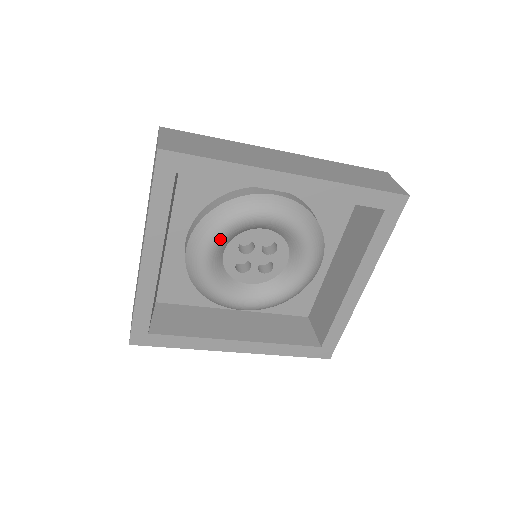
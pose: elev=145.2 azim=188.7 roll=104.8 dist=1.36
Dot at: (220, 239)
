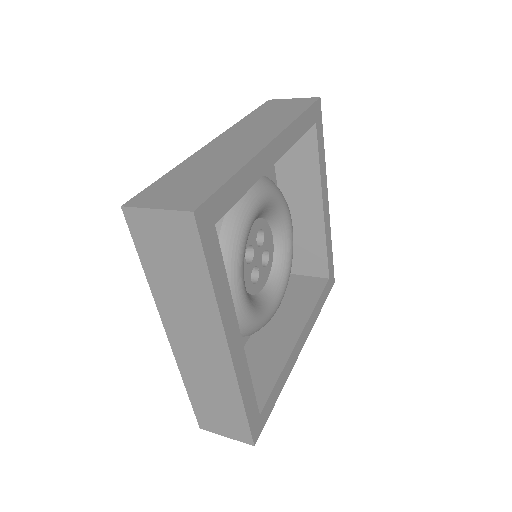
Dot at: (243, 265)
